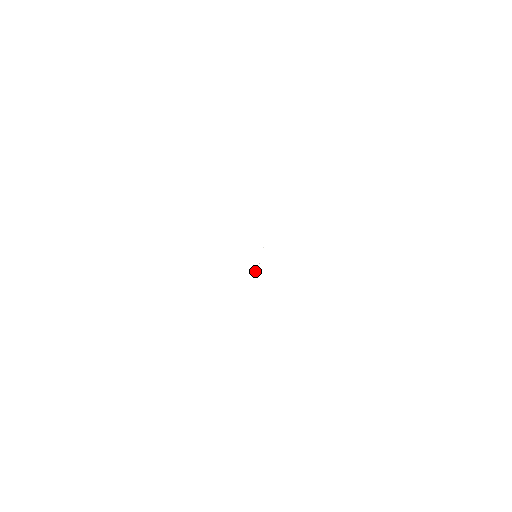
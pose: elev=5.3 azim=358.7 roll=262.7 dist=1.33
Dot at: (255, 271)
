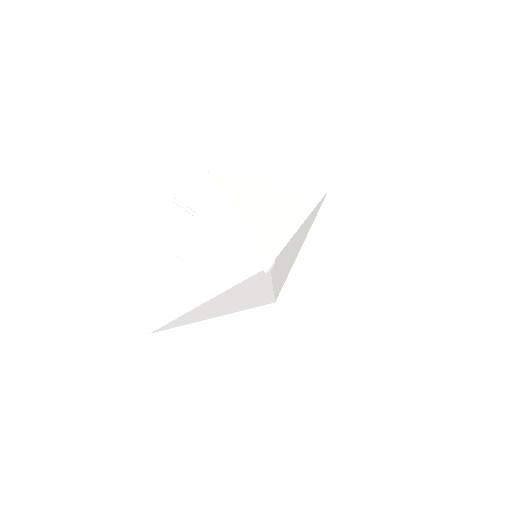
Dot at: (259, 276)
